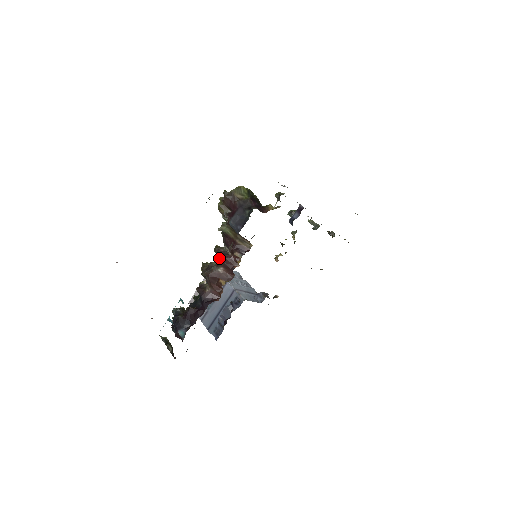
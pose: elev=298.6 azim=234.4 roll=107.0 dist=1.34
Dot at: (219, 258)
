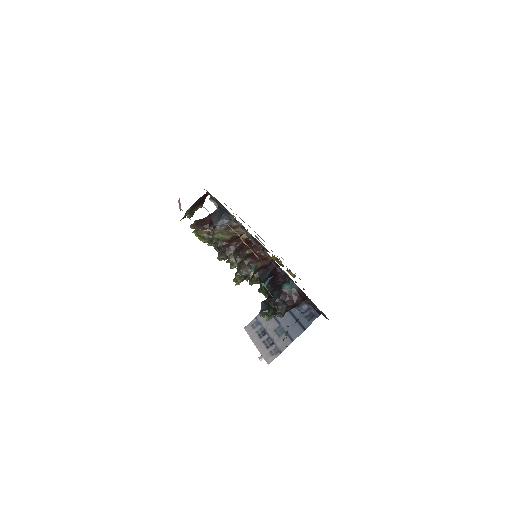
Dot at: (237, 251)
